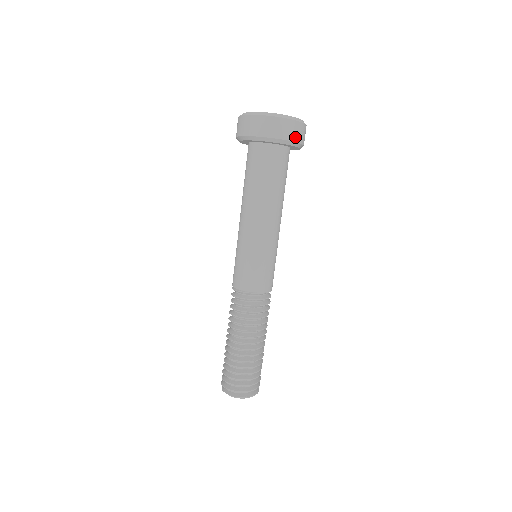
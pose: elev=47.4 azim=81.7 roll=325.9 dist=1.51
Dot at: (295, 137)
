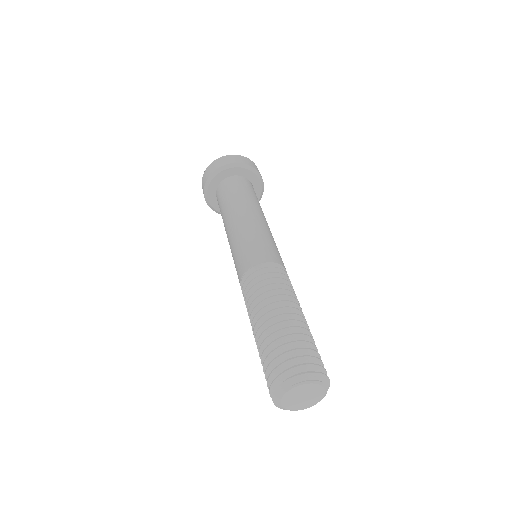
Dot at: (231, 162)
